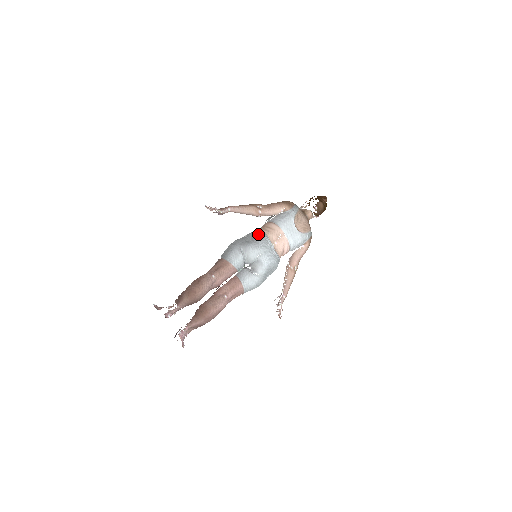
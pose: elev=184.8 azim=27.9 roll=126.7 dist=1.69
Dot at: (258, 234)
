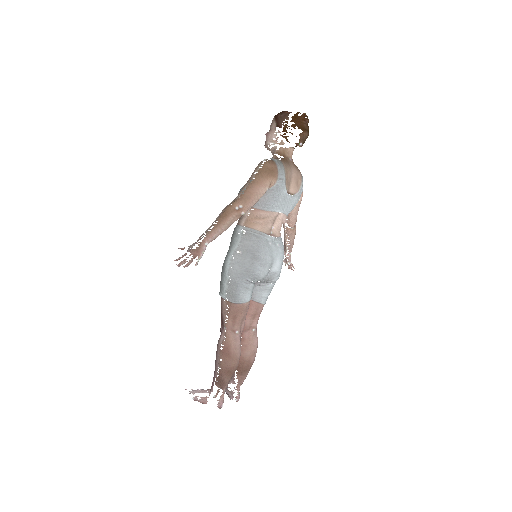
Dot at: (255, 244)
